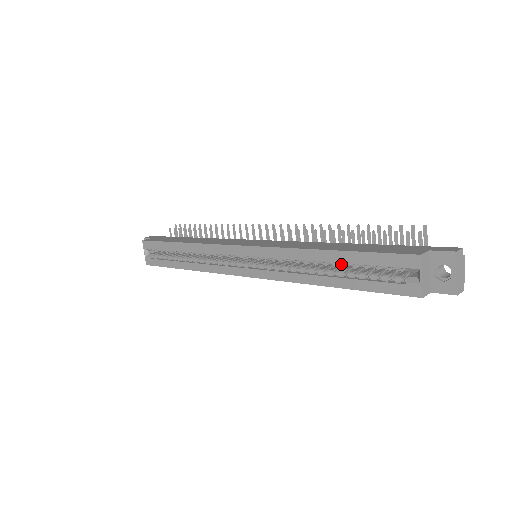
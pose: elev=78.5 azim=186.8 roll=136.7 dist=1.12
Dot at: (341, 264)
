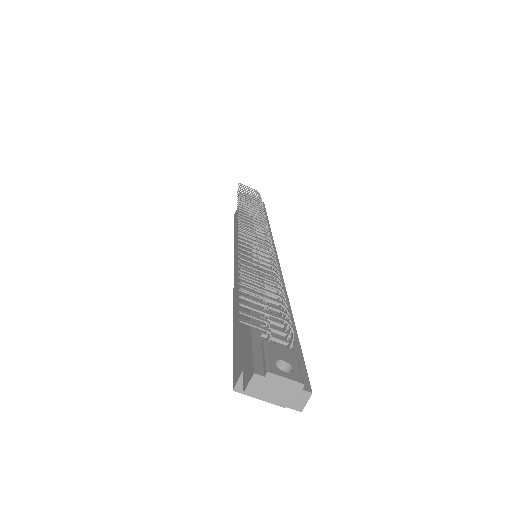
Dot at: occluded
